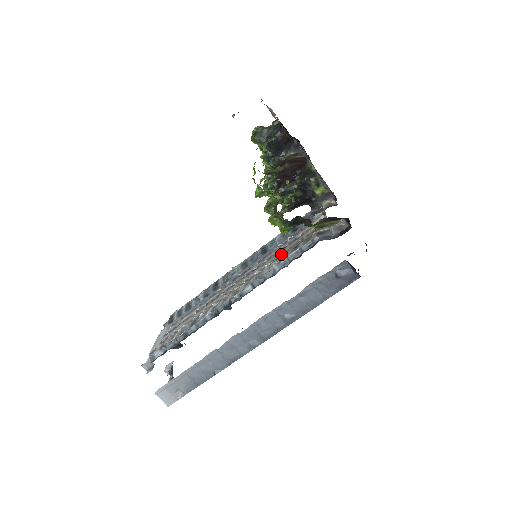
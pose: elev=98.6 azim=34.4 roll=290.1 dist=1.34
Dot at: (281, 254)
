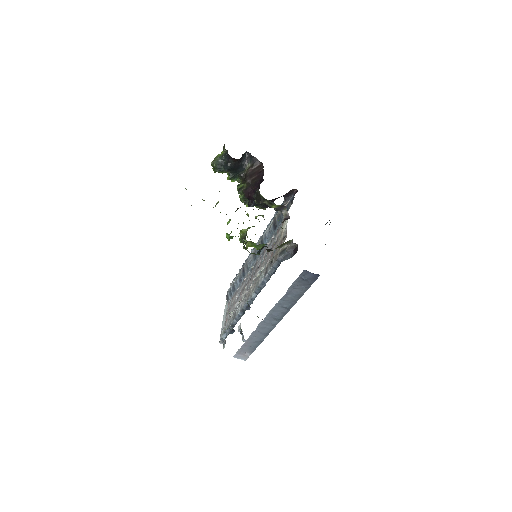
Dot at: (268, 260)
